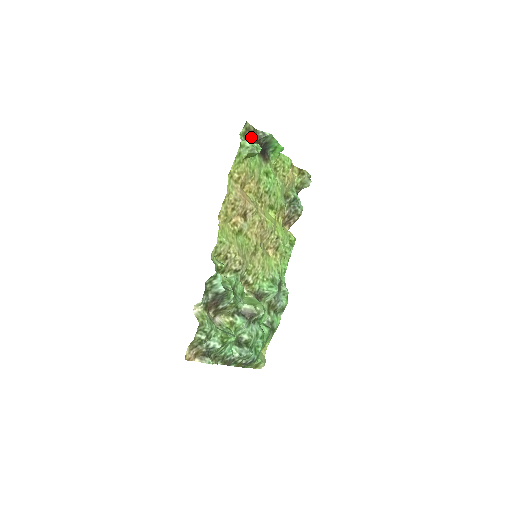
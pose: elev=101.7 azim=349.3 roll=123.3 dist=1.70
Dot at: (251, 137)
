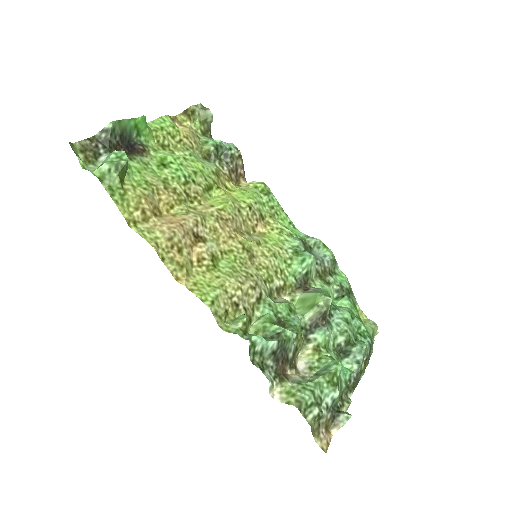
Dot at: (98, 152)
